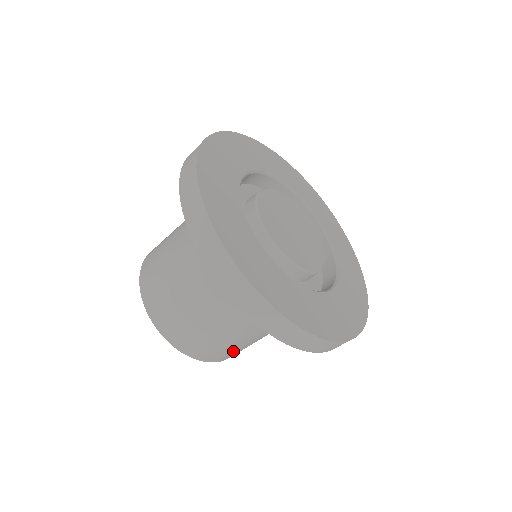
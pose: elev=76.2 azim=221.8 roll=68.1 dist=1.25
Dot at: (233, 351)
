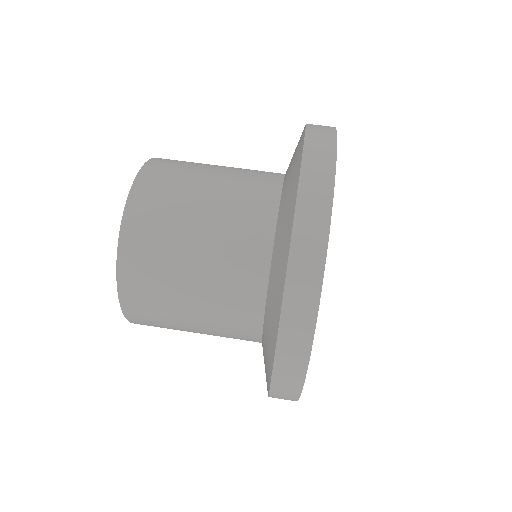
Dot at: (160, 324)
